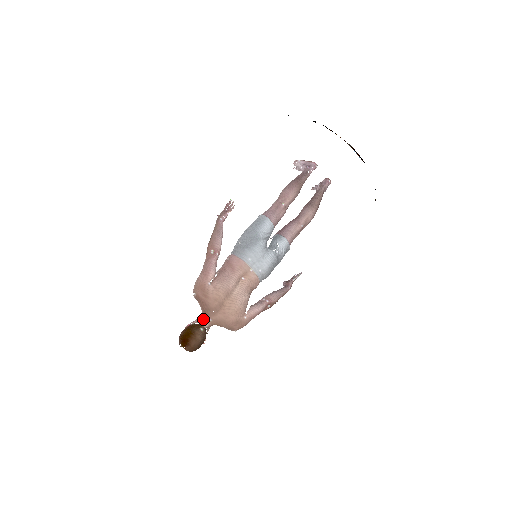
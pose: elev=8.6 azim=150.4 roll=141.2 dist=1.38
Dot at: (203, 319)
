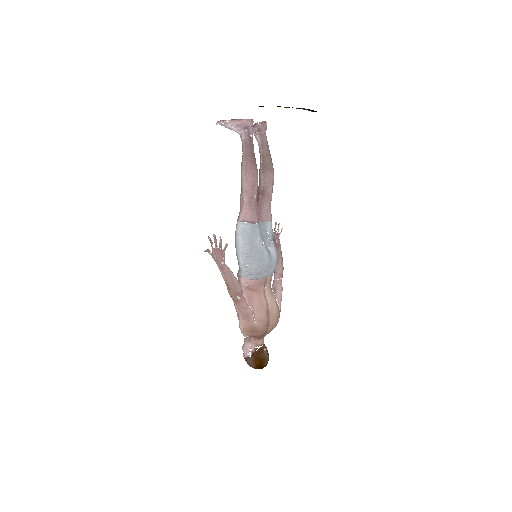
Dot at: (258, 341)
